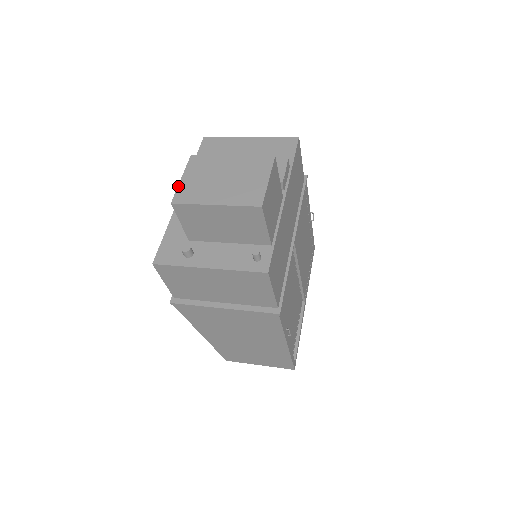
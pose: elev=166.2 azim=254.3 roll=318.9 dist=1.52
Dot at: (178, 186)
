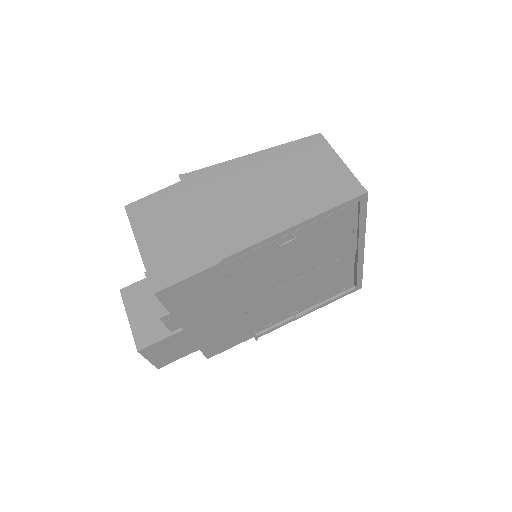
Dot at: occluded
